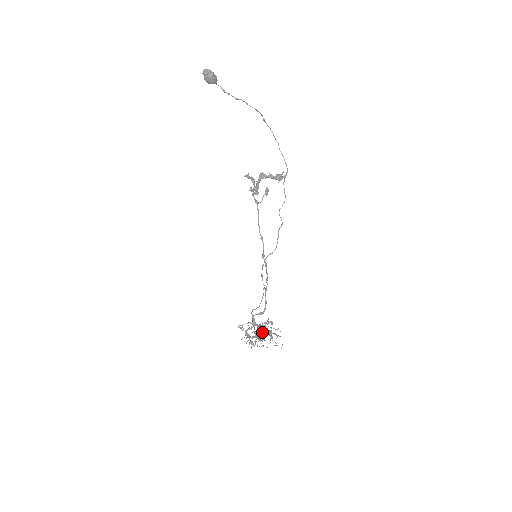
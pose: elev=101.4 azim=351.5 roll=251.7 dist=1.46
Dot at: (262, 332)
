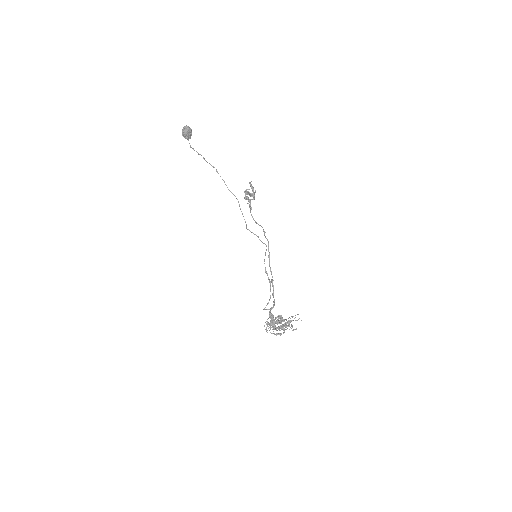
Dot at: occluded
